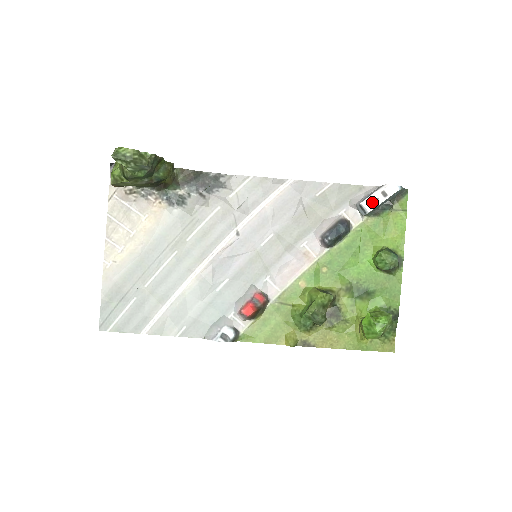
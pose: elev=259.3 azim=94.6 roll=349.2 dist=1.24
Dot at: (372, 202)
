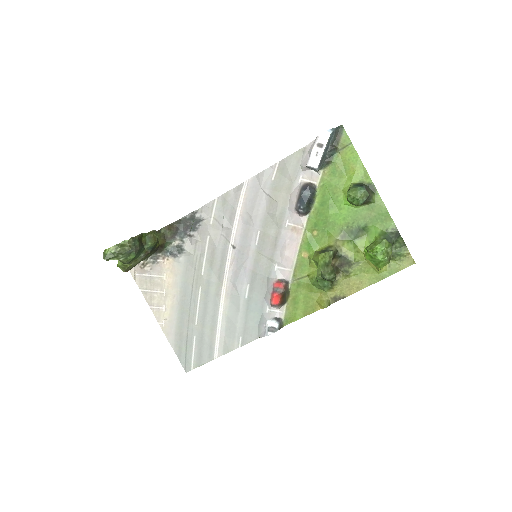
Dot at: (314, 159)
